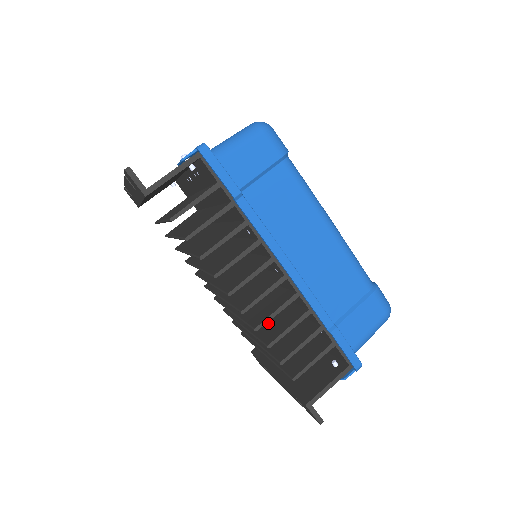
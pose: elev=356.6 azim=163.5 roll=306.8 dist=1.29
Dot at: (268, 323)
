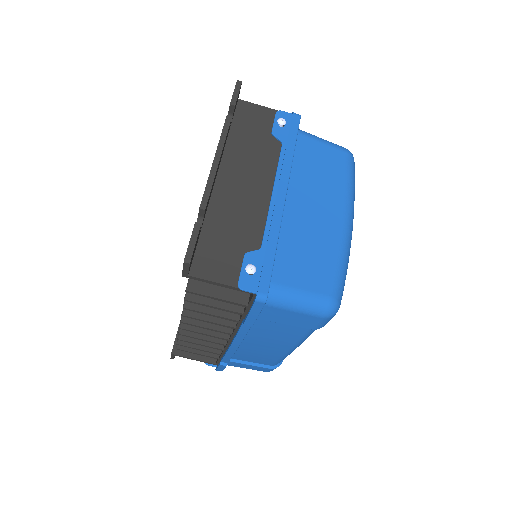
Dot at: occluded
